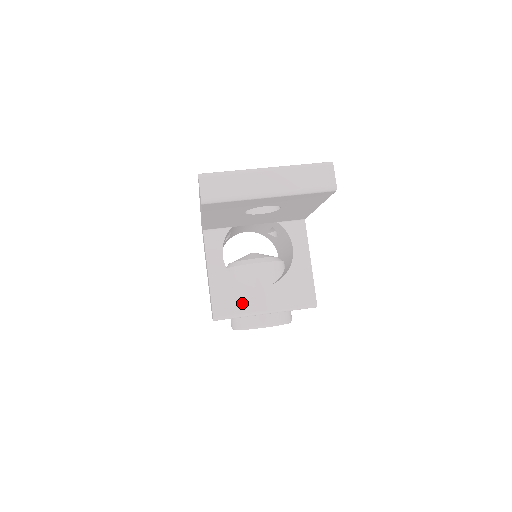
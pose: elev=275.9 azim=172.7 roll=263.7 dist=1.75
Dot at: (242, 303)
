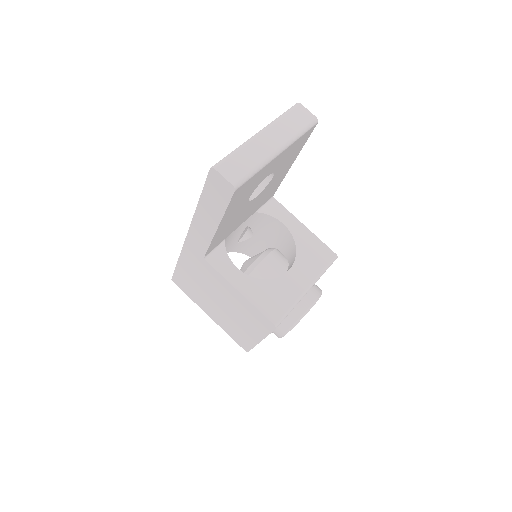
Dot at: (285, 295)
